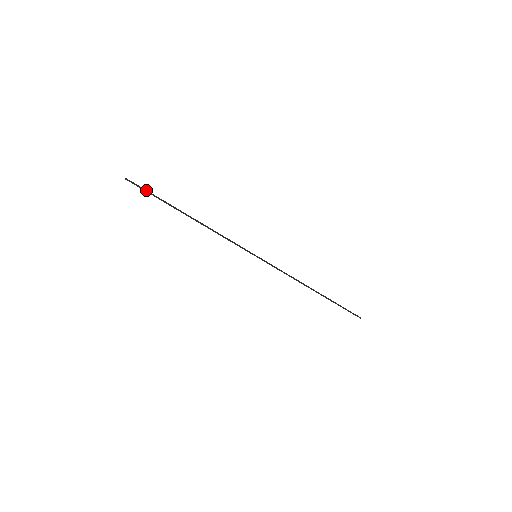
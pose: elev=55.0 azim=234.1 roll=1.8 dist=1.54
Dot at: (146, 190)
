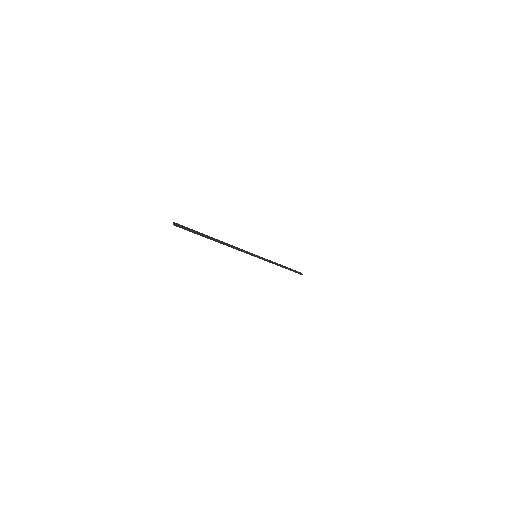
Dot at: (189, 228)
